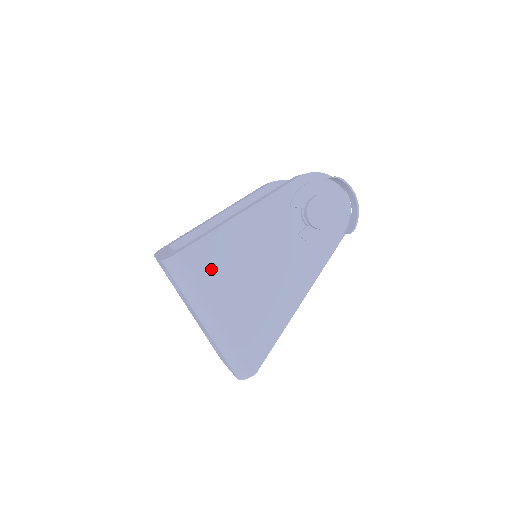
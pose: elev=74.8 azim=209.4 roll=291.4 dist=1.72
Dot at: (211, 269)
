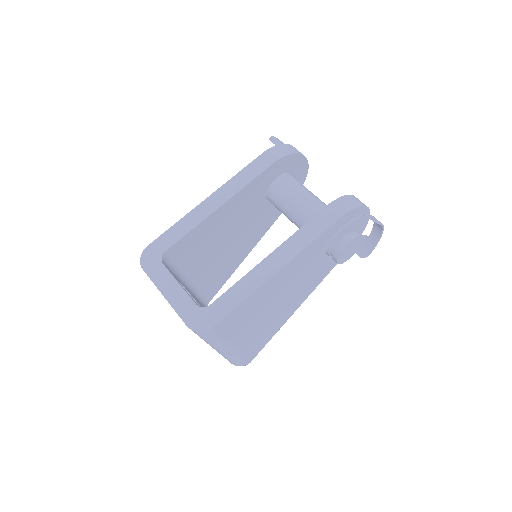
Dot at: (238, 323)
